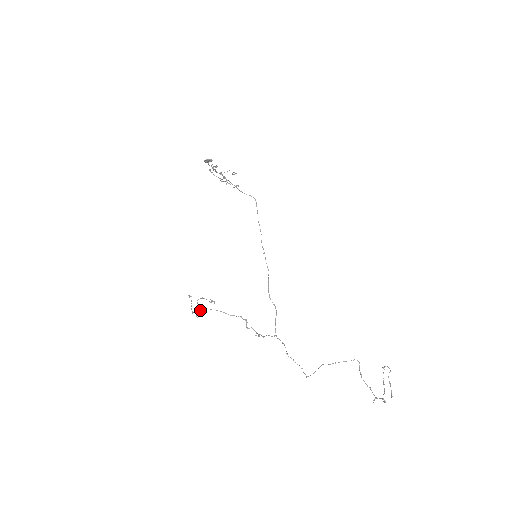
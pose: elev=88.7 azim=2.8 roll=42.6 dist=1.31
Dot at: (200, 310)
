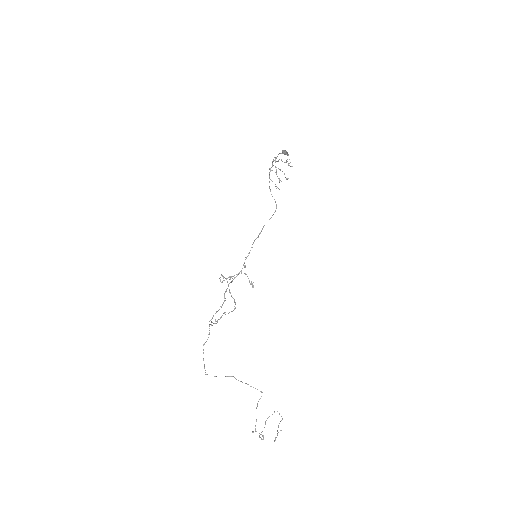
Dot at: (223, 276)
